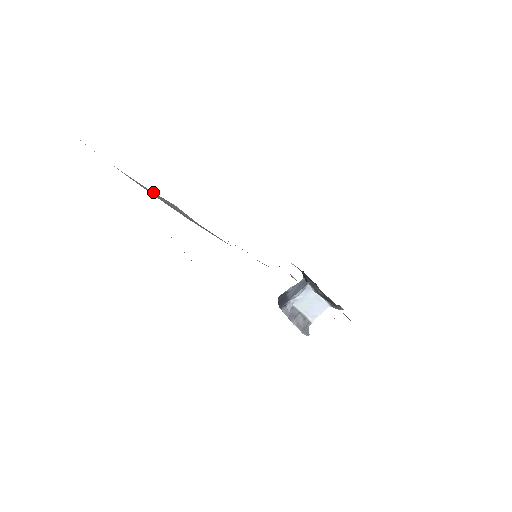
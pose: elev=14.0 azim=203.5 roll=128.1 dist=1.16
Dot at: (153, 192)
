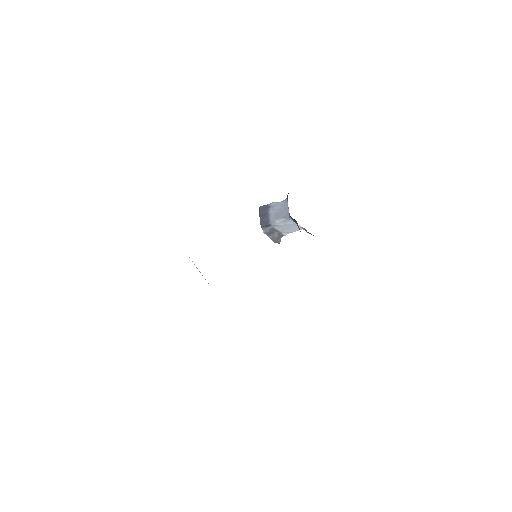
Dot at: occluded
